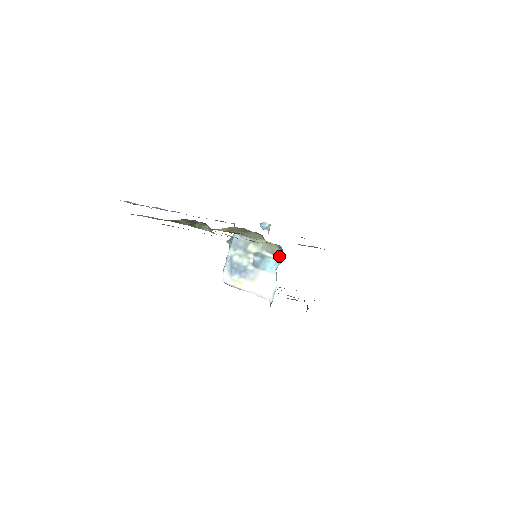
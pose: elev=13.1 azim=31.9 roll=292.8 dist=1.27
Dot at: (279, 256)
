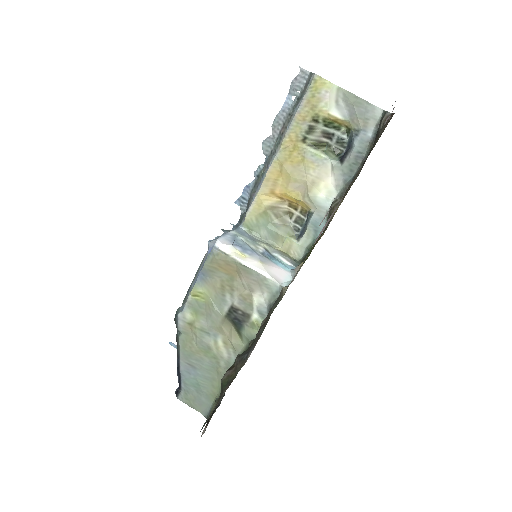
Dot at: (295, 265)
